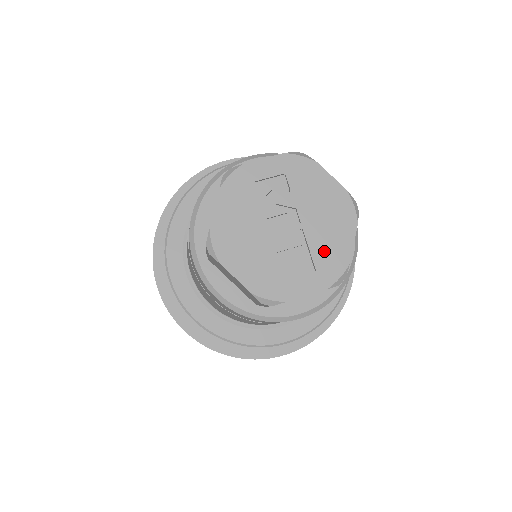
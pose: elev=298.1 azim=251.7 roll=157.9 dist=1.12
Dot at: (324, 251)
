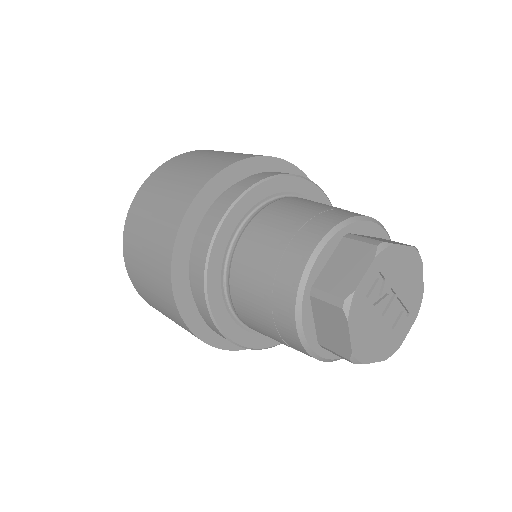
Dot at: (411, 298)
